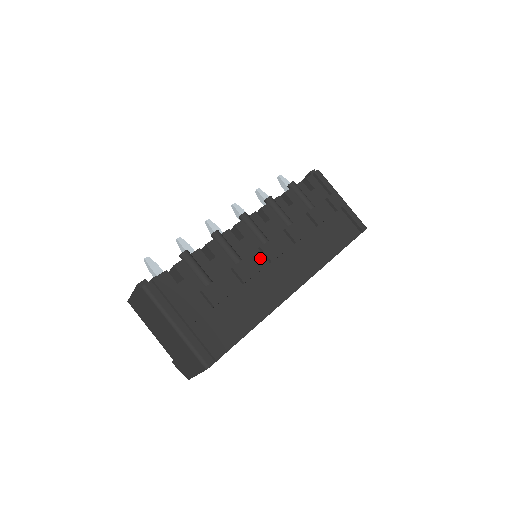
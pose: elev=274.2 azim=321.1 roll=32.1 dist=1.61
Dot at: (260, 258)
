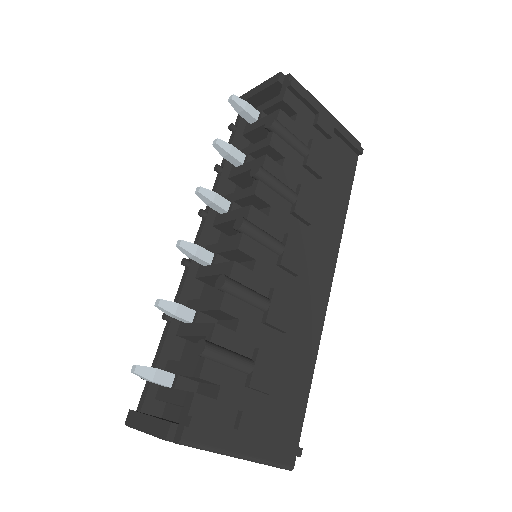
Dot at: (283, 278)
